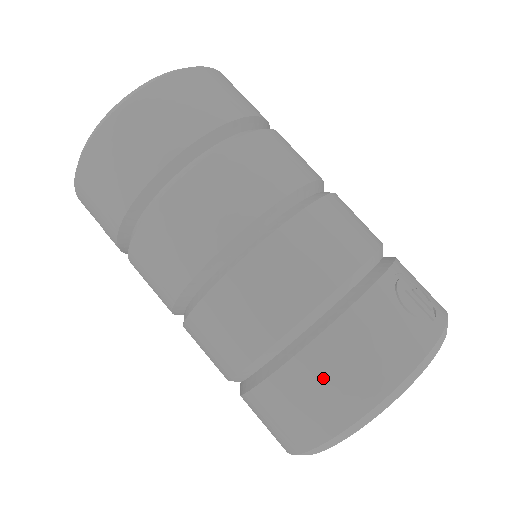
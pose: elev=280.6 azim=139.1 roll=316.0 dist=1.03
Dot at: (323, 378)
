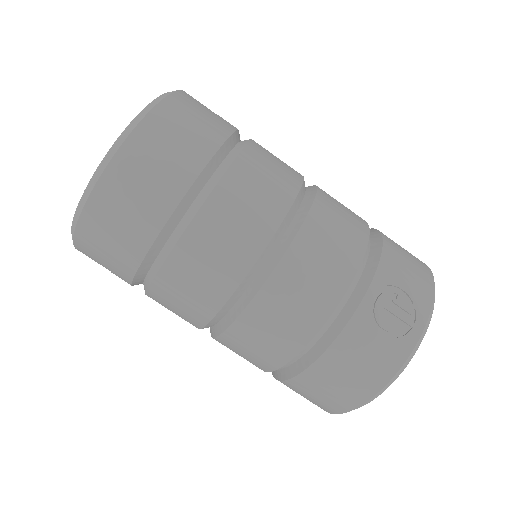
Dot at: (320, 389)
